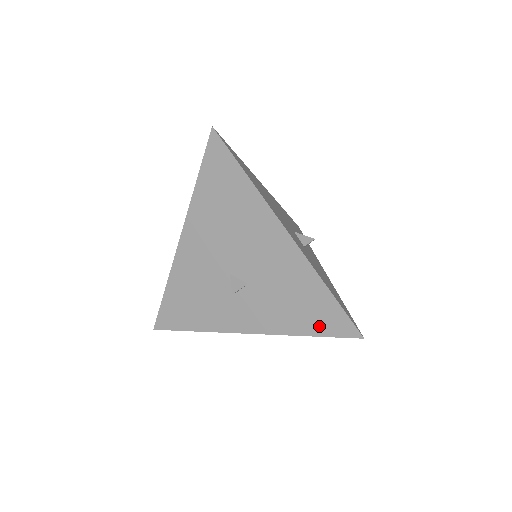
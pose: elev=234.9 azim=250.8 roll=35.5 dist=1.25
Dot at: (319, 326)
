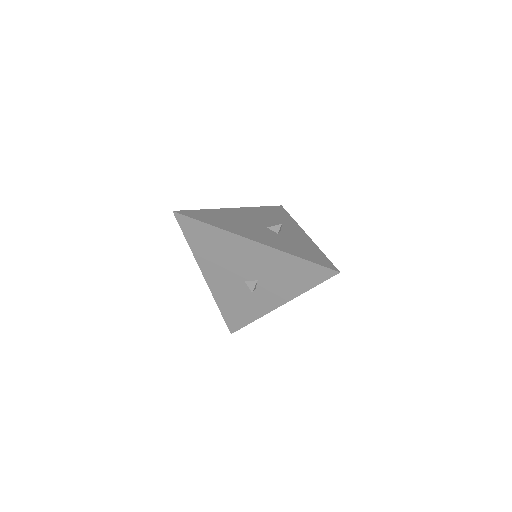
Dot at: (312, 280)
